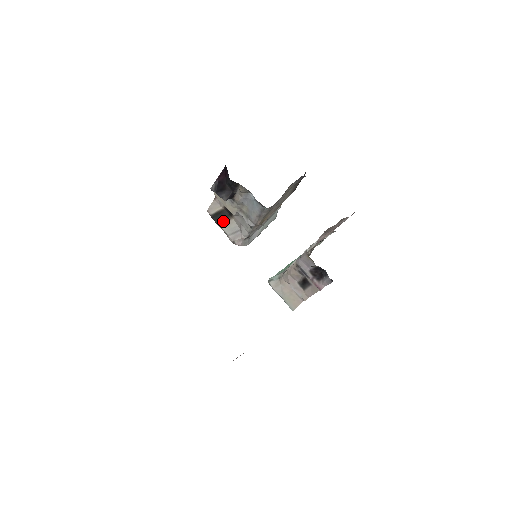
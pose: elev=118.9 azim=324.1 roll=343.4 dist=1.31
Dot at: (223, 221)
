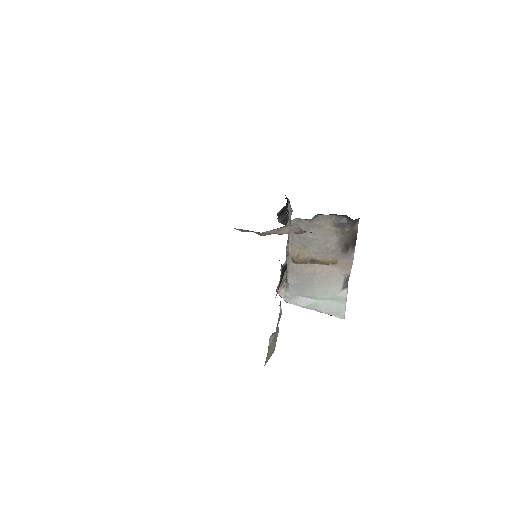
Dot at: (285, 271)
